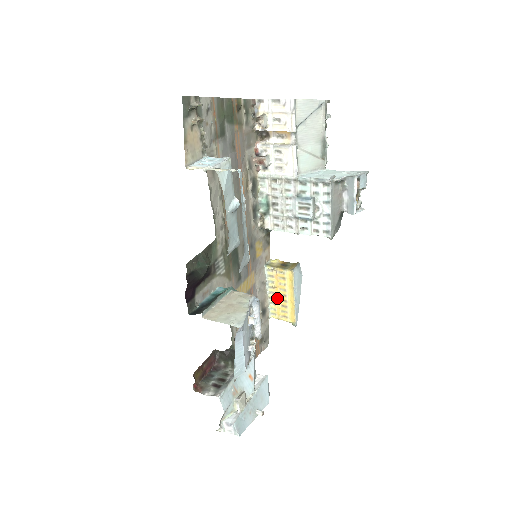
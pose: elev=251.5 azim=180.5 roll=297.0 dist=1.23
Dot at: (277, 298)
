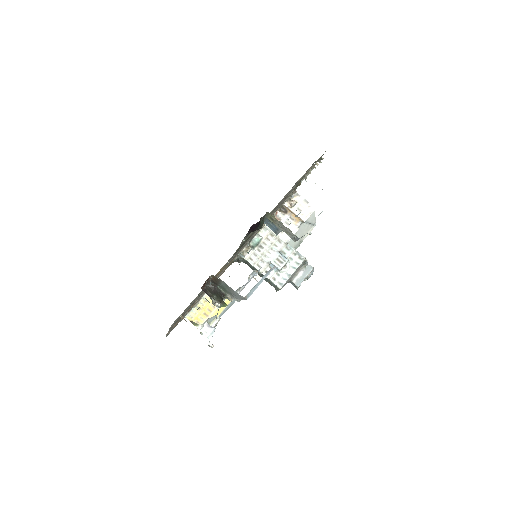
Dot at: (206, 306)
